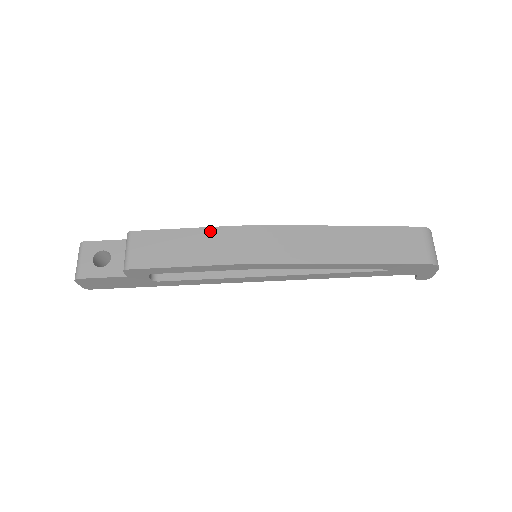
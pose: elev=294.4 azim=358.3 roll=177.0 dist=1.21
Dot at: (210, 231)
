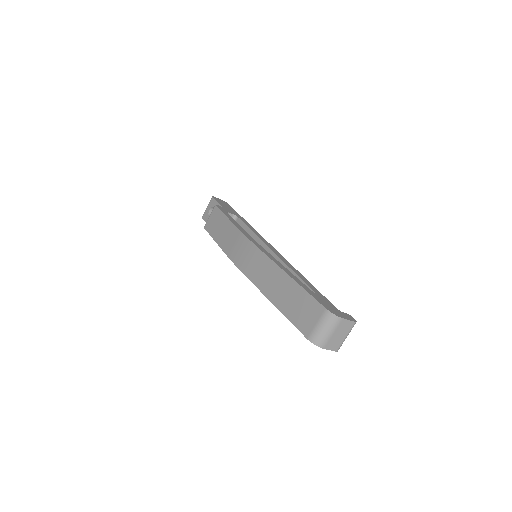
Dot at: (233, 227)
